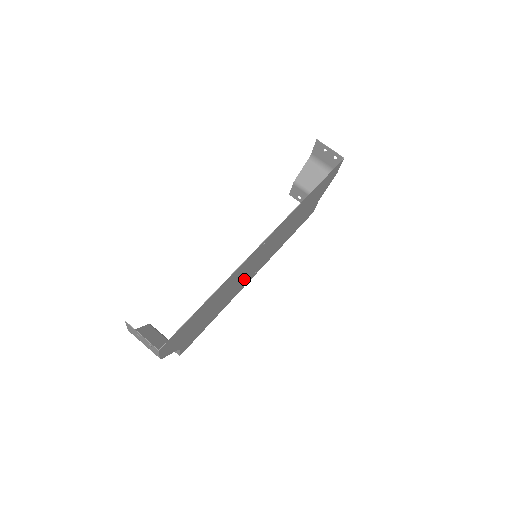
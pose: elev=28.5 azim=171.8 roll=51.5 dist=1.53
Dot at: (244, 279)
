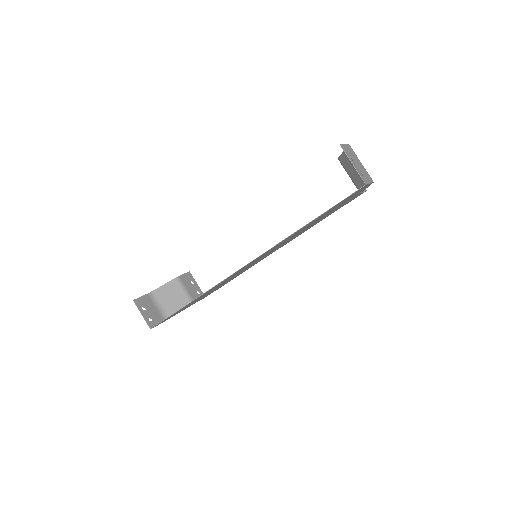
Dot at: (251, 265)
